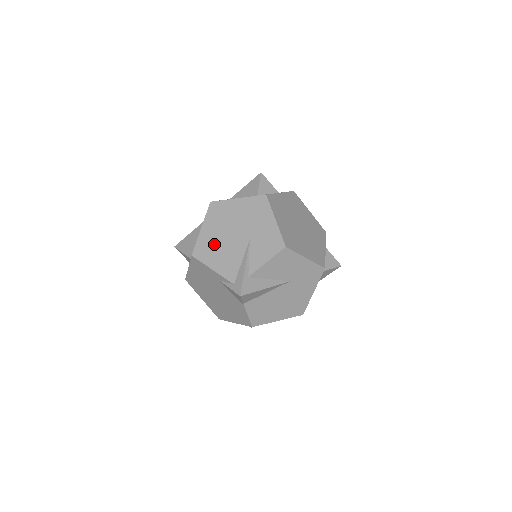
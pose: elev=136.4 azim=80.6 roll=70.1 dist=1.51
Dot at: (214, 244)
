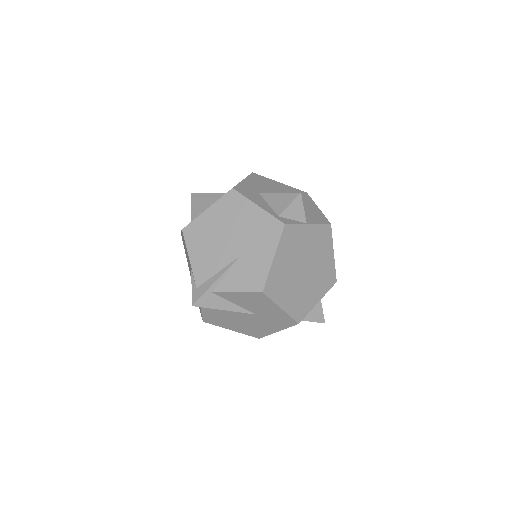
Dot at: (207, 235)
